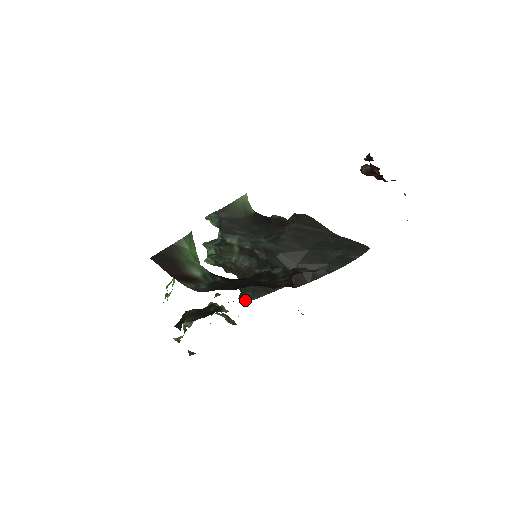
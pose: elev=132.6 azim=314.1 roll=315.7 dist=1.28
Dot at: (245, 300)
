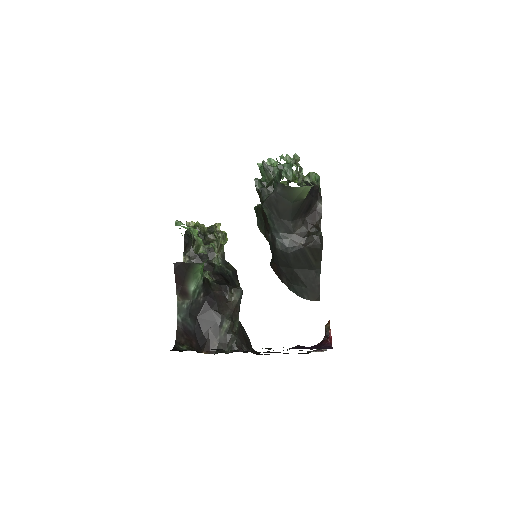
Dot at: occluded
